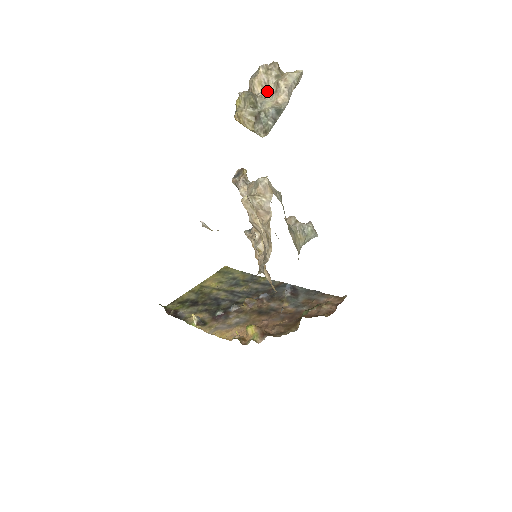
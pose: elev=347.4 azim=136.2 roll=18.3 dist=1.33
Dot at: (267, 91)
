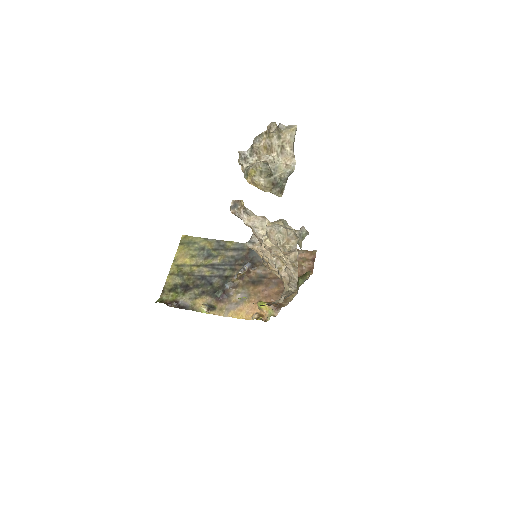
Dot at: (271, 151)
